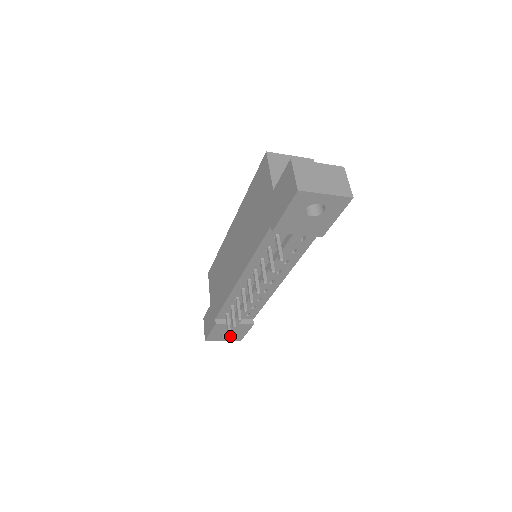
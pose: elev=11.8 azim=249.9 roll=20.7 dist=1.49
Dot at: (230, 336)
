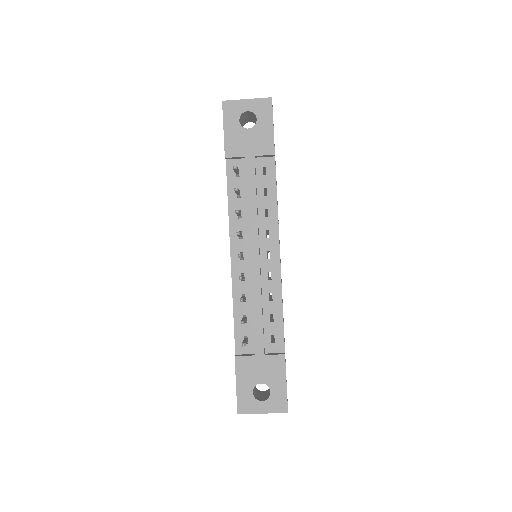
Dot at: (268, 398)
